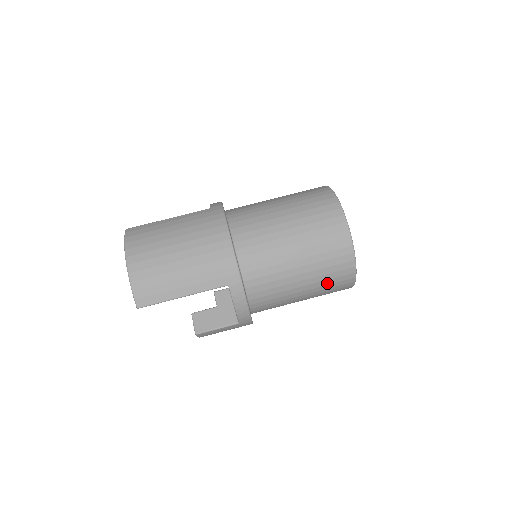
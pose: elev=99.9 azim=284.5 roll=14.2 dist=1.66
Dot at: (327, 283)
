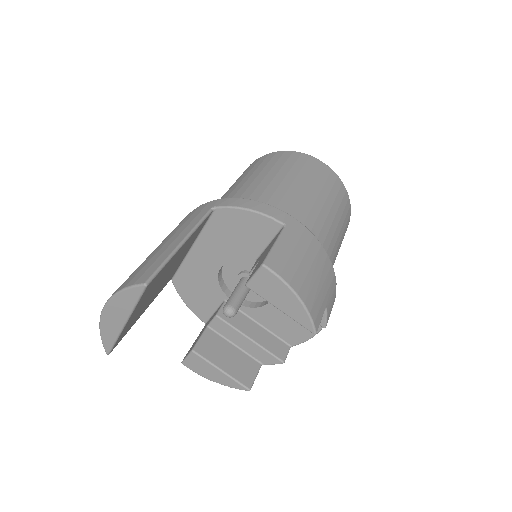
Dot at: (298, 169)
